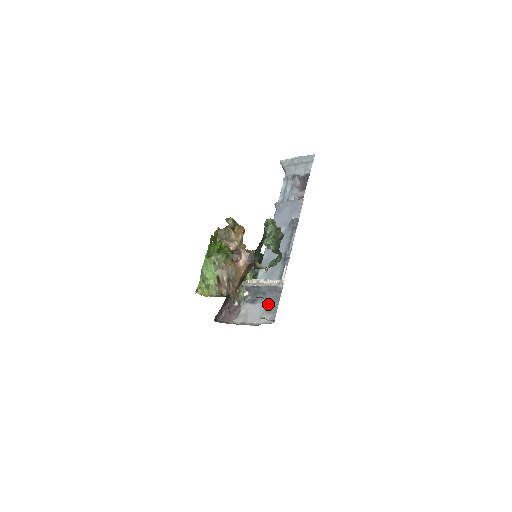
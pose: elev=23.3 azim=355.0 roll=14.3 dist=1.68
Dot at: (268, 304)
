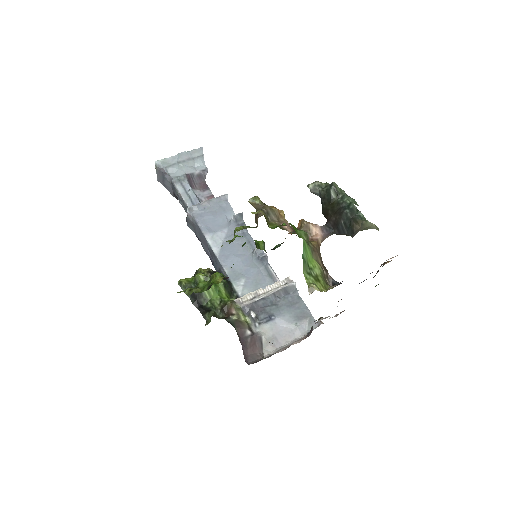
Dot at: (292, 311)
